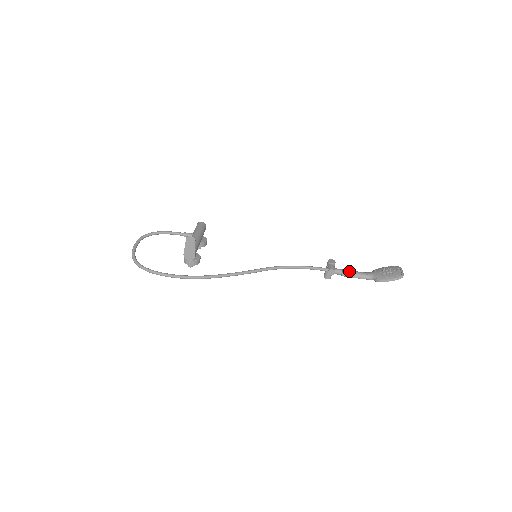
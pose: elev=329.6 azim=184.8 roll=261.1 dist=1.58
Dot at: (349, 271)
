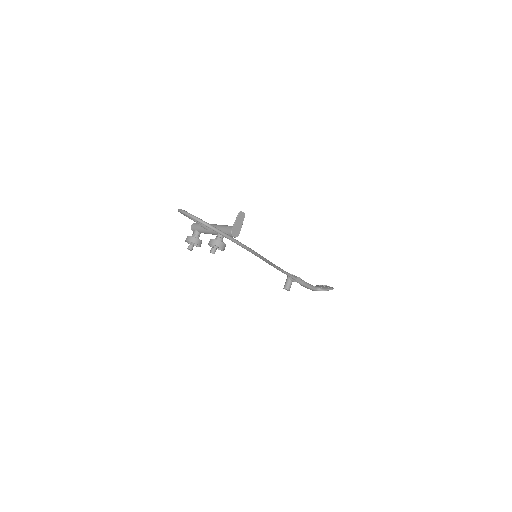
Dot at: occluded
